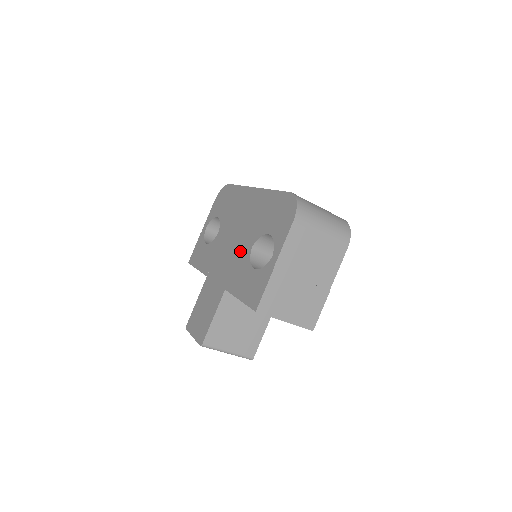
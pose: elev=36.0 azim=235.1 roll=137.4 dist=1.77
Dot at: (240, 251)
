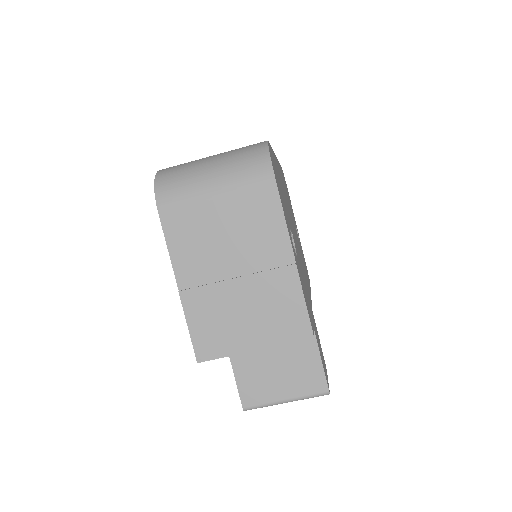
Dot at: occluded
